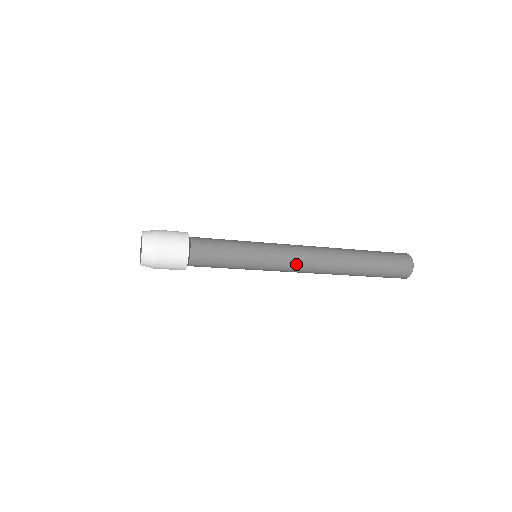
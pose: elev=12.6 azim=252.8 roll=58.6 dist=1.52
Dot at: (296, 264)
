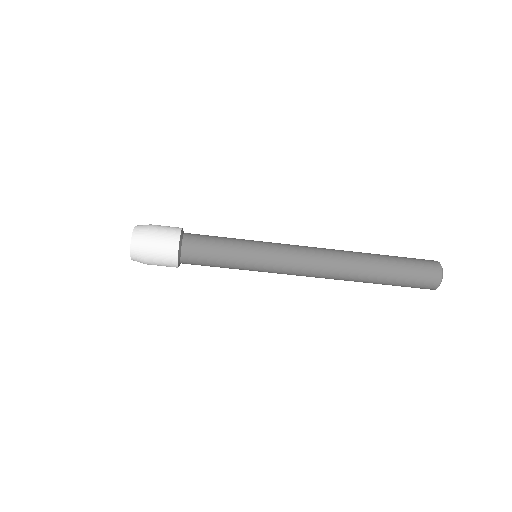
Dot at: (300, 249)
